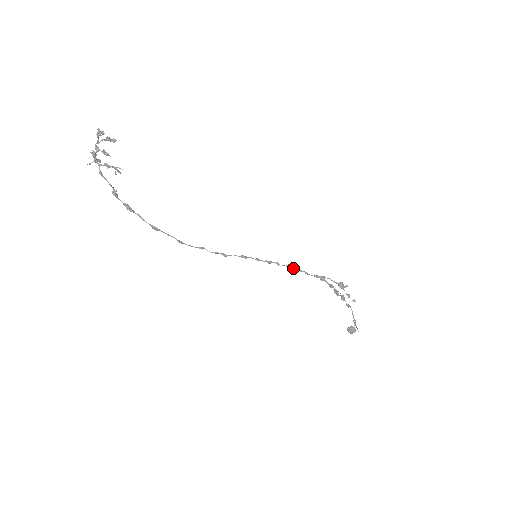
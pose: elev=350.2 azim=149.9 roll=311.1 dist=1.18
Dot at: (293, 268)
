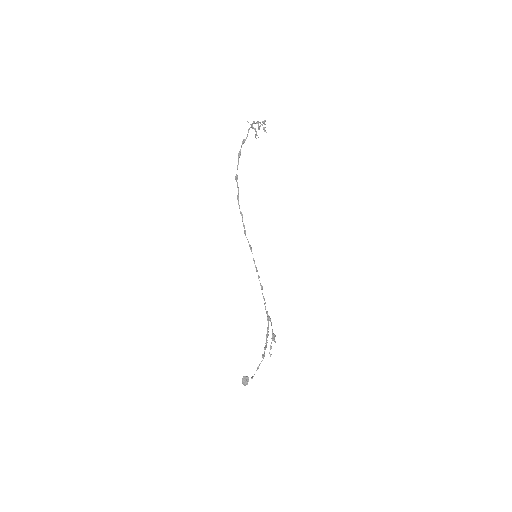
Dot at: occluded
